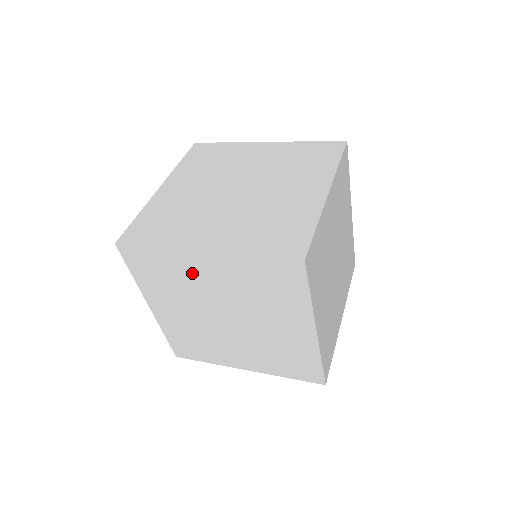
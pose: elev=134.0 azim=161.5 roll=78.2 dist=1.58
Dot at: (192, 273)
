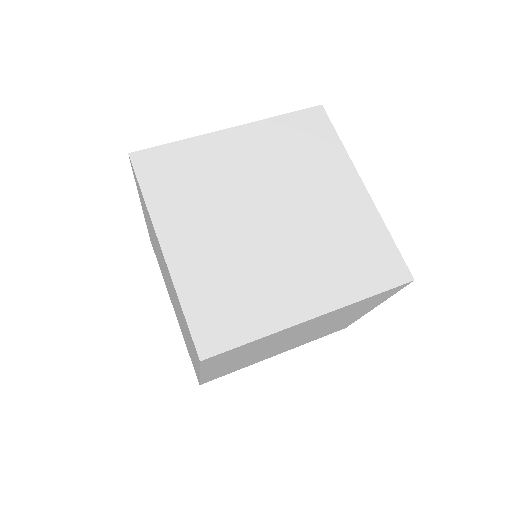
Dot at: occluded
